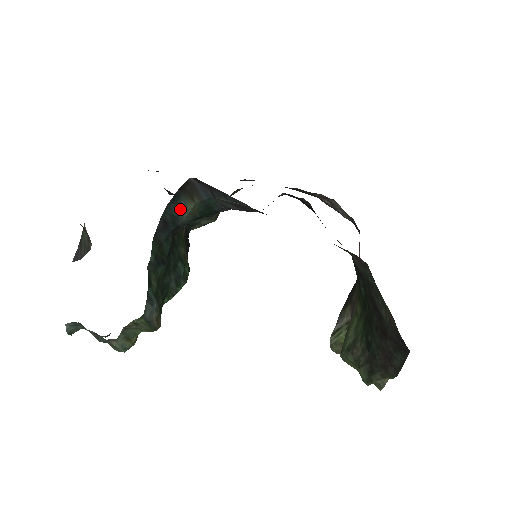
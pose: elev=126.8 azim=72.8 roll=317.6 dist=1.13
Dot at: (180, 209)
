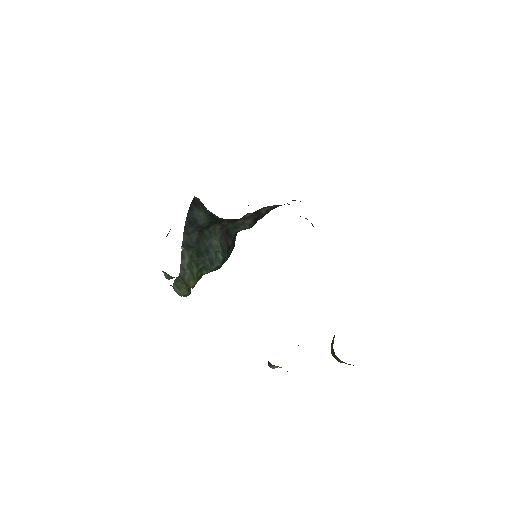
Dot at: (197, 215)
